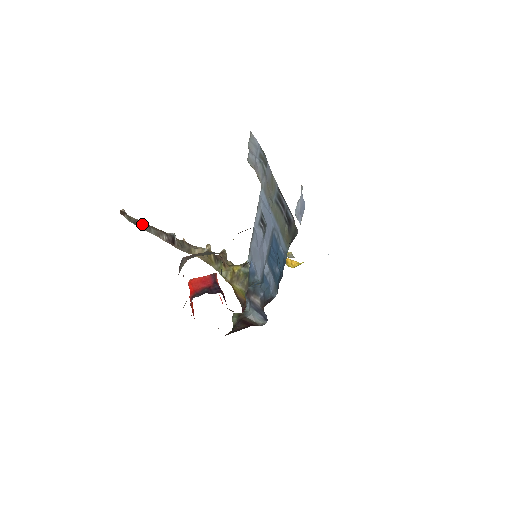
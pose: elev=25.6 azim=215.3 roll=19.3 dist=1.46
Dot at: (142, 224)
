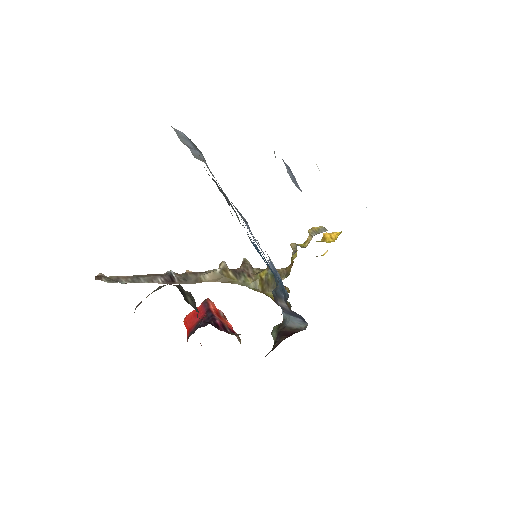
Dot at: (127, 278)
